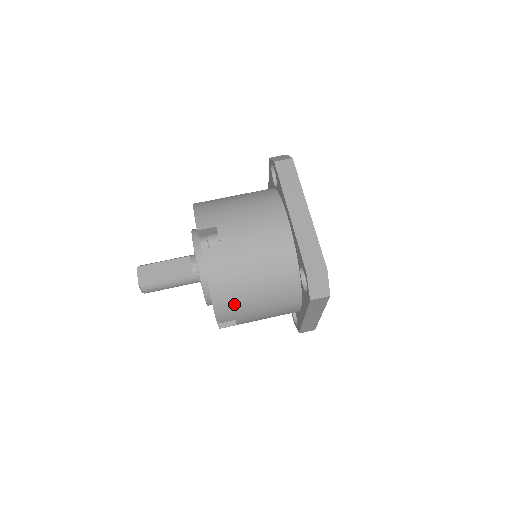
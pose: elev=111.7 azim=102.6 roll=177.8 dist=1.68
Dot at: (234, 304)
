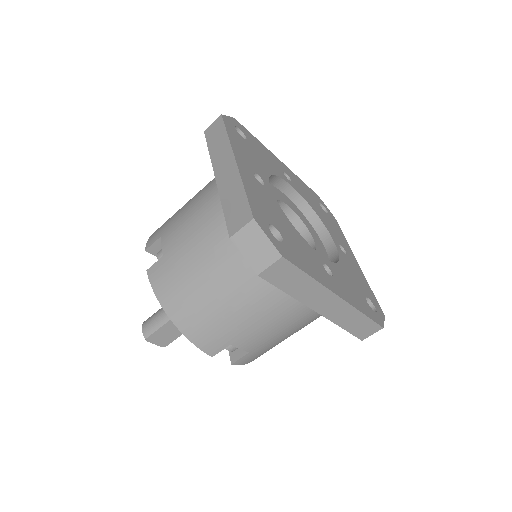
Dot at: occluded
